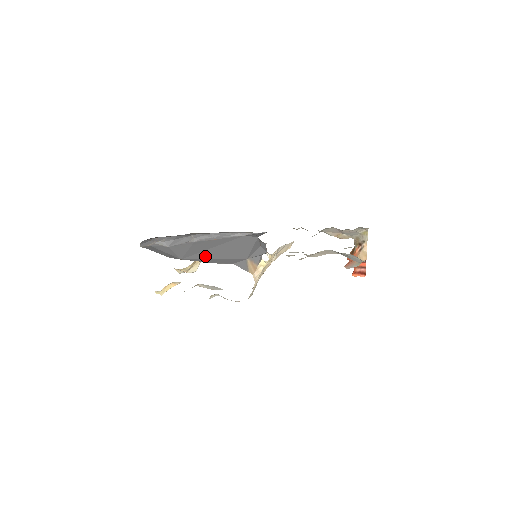
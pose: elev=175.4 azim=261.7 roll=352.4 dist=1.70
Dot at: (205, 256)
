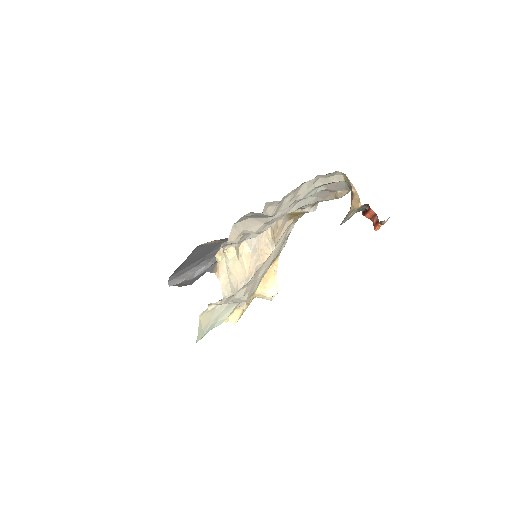
Dot at: (202, 274)
